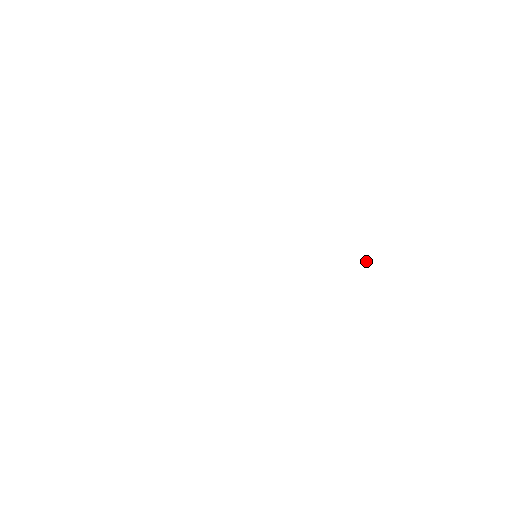
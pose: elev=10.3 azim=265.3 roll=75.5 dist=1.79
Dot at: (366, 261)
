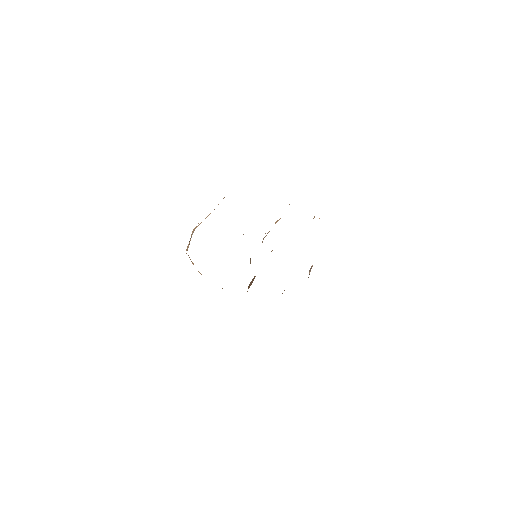
Dot at: occluded
